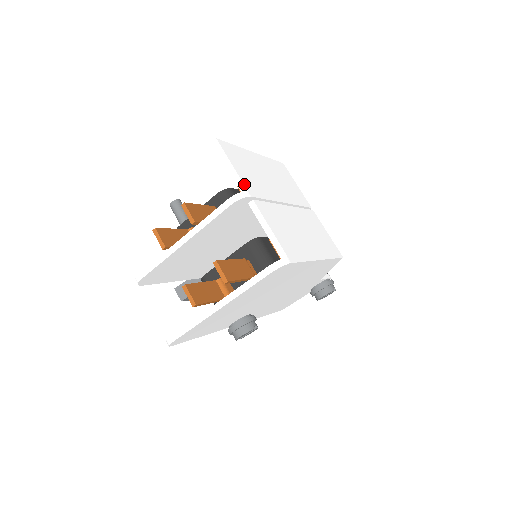
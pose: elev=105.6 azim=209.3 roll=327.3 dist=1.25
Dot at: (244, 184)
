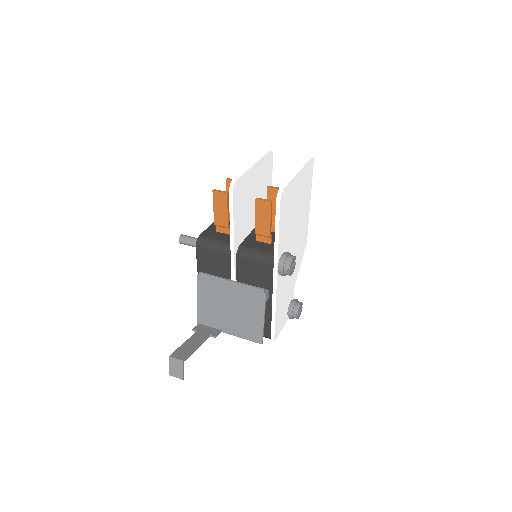
Dot at: occluded
